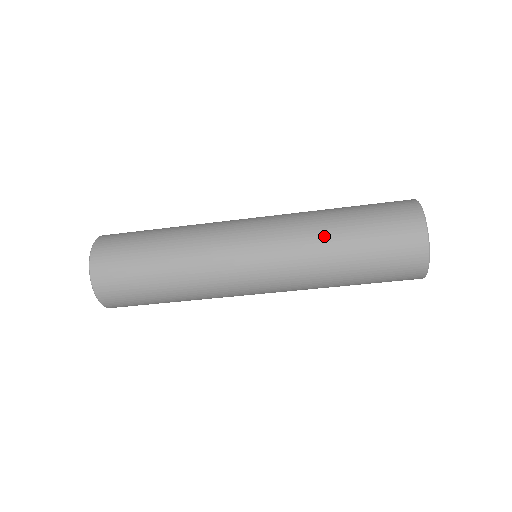
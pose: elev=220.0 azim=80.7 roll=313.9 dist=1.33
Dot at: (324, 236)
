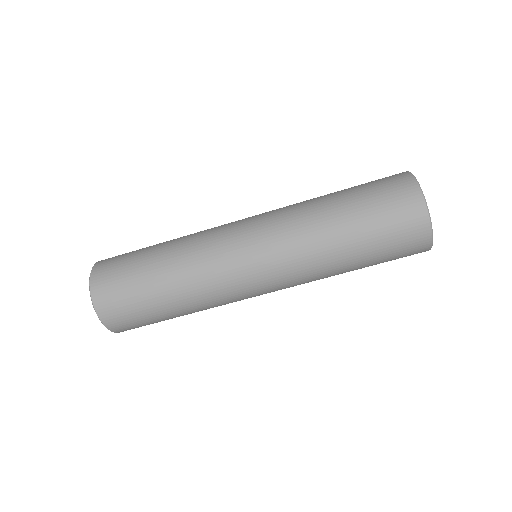
Dot at: (328, 251)
